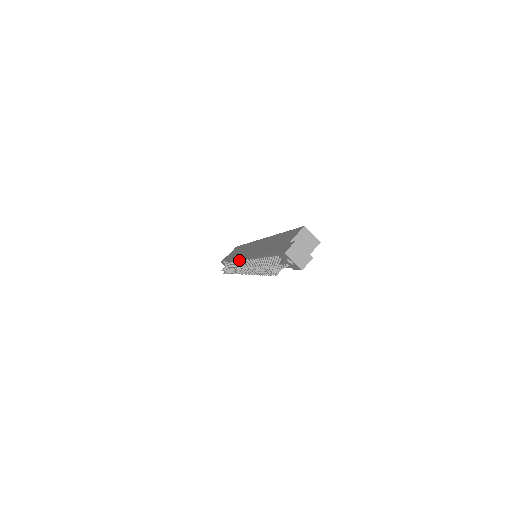
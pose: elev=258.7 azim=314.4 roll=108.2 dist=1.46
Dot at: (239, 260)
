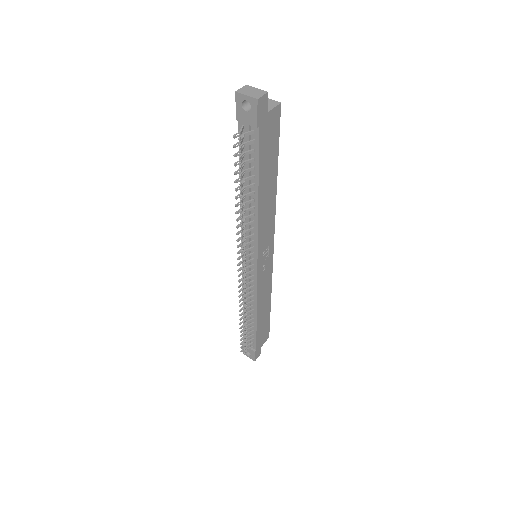
Dot at: occluded
